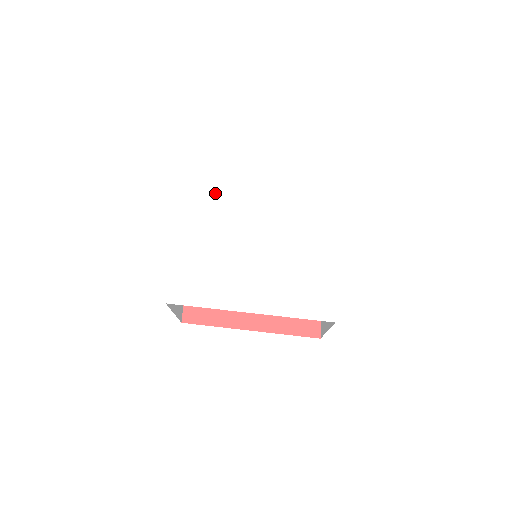
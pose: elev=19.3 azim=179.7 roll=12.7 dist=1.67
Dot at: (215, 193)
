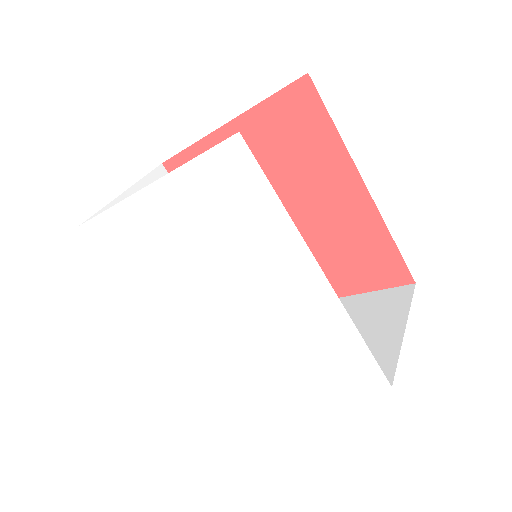
Dot at: (243, 217)
